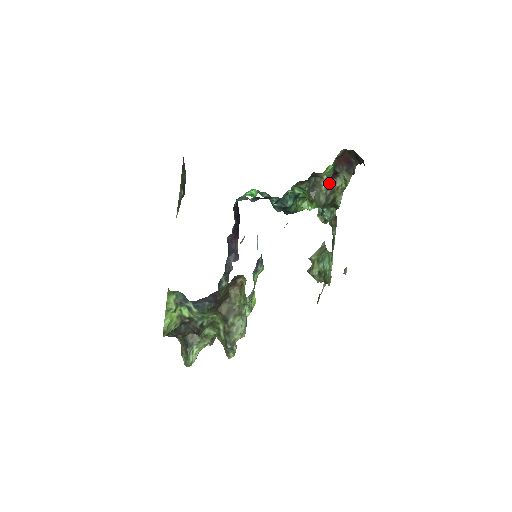
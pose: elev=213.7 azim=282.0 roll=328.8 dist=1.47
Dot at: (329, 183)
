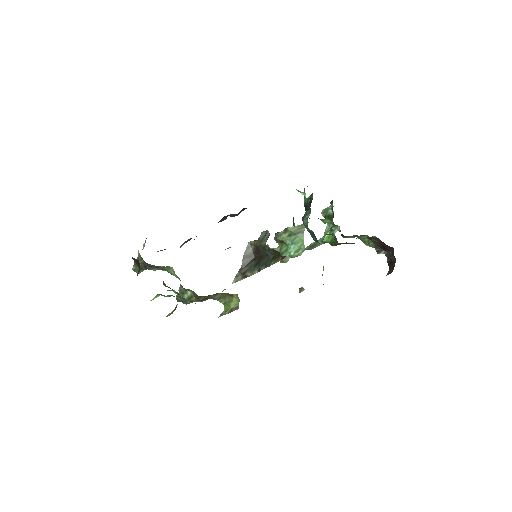
Dot at: occluded
